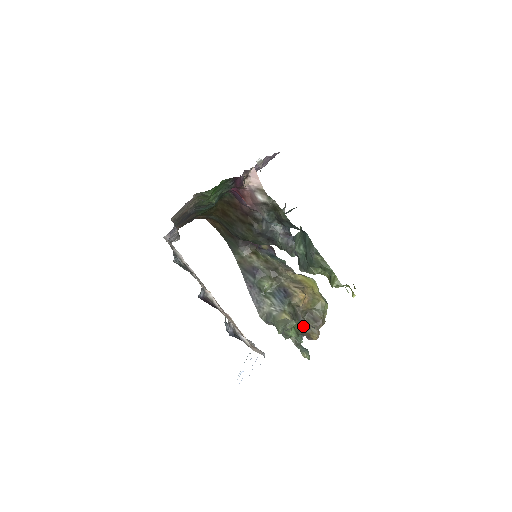
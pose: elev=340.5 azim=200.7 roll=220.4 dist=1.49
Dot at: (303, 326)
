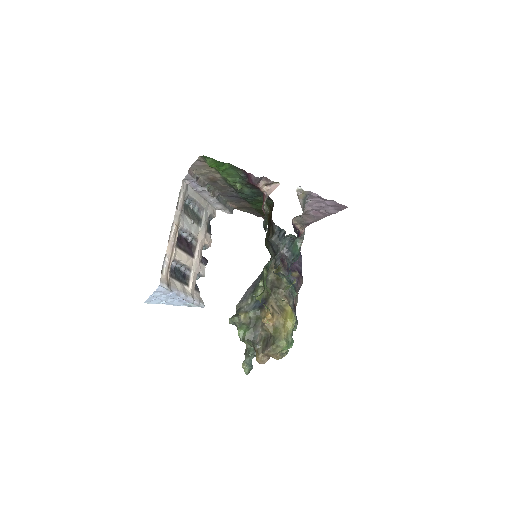
Dot at: (254, 339)
